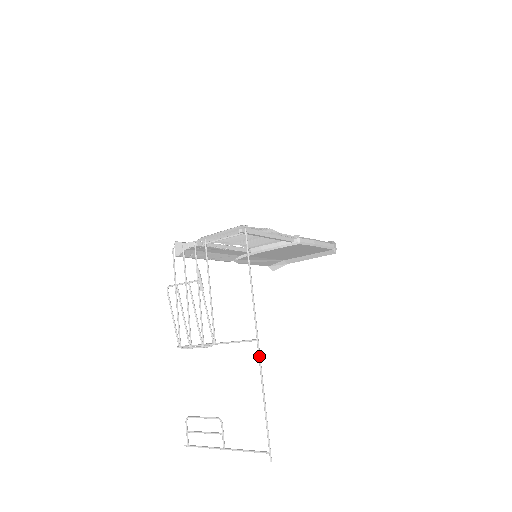
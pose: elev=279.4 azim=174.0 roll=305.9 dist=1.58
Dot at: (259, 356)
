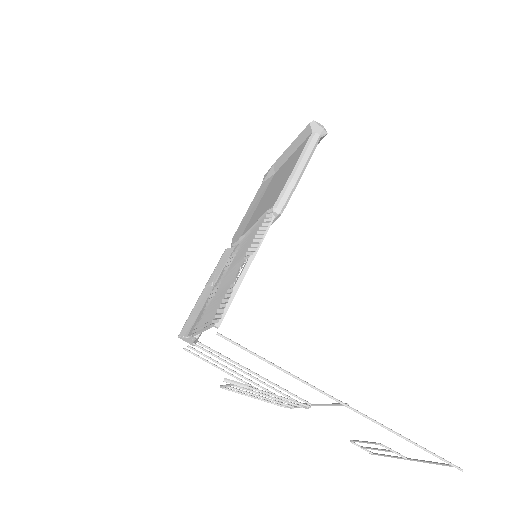
Dot at: occluded
